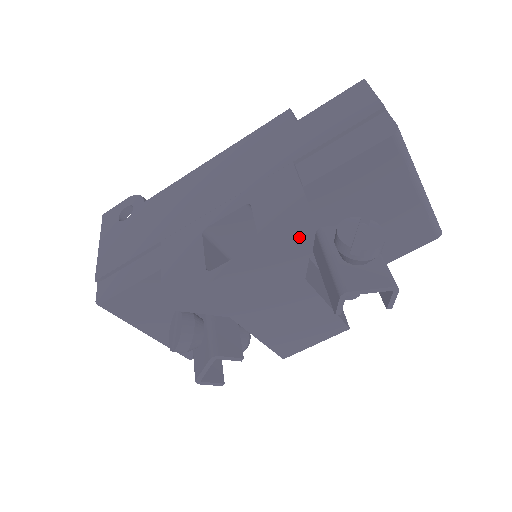
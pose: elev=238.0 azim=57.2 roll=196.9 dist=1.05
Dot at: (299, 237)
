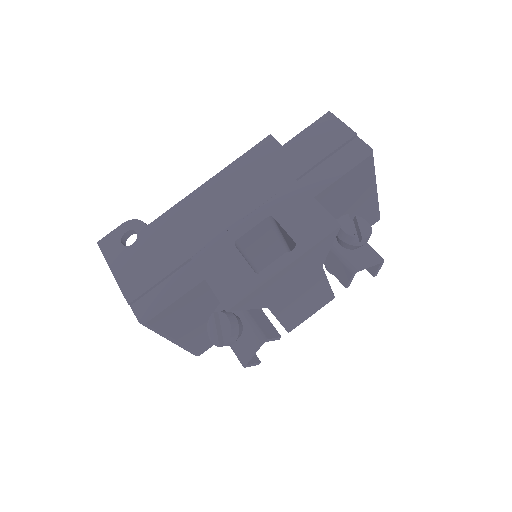
Dot at: (329, 236)
